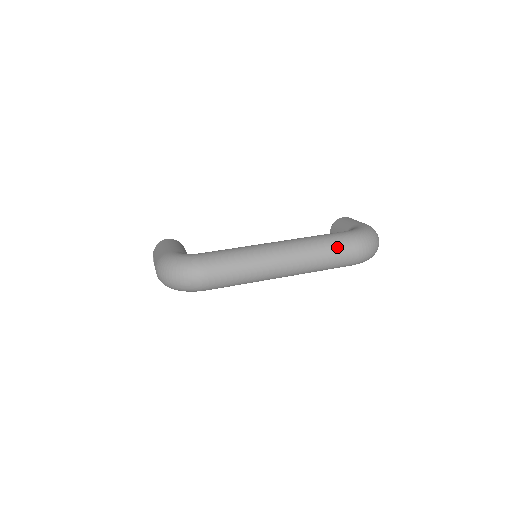
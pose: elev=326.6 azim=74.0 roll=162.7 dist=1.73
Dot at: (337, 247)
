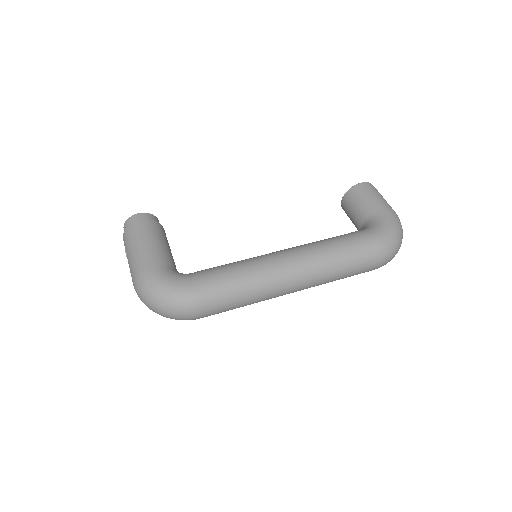
Dot at: (357, 263)
